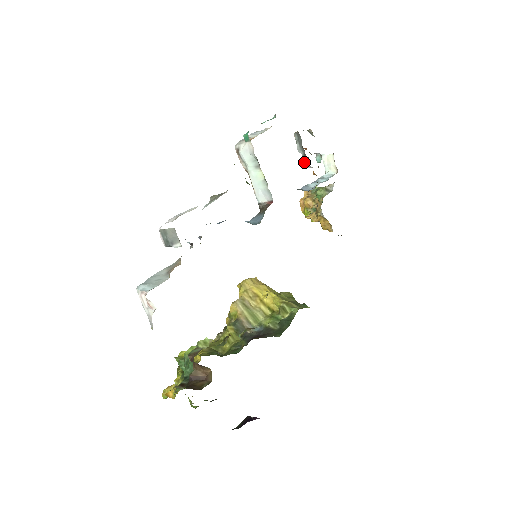
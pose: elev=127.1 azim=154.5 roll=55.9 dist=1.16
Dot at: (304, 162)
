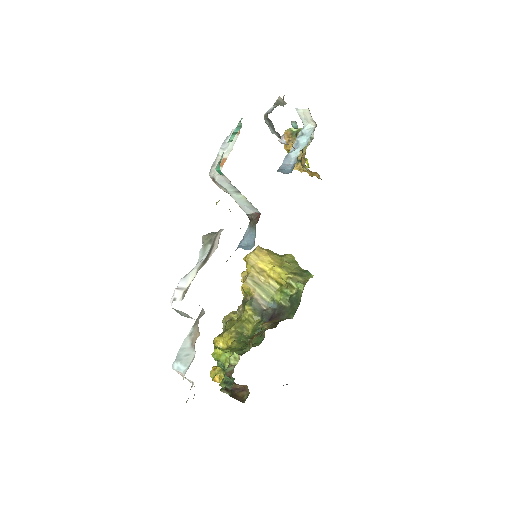
Dot at: (280, 140)
